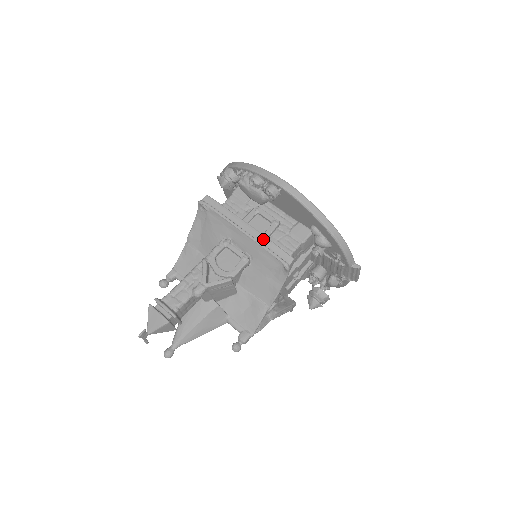
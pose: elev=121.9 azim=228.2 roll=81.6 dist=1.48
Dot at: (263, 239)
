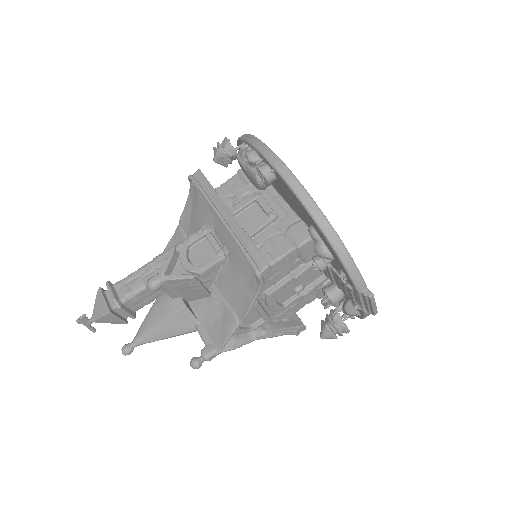
Dot at: (240, 232)
